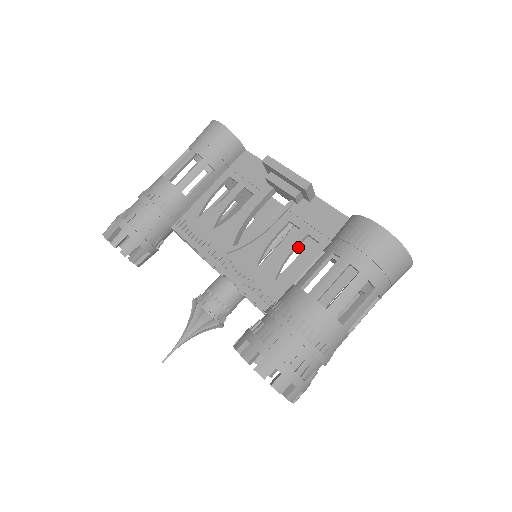
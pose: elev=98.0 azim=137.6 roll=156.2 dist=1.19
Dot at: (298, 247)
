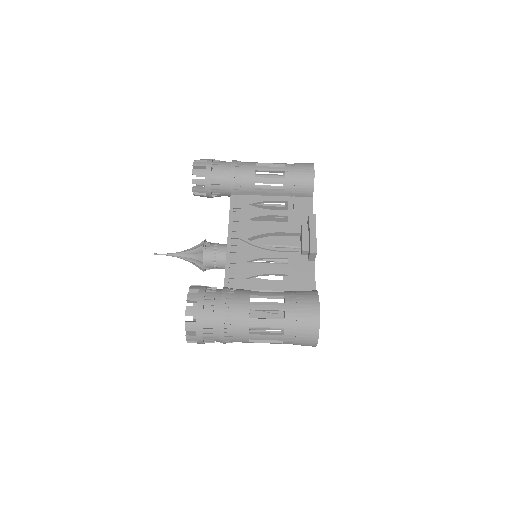
Dot at: (286, 276)
